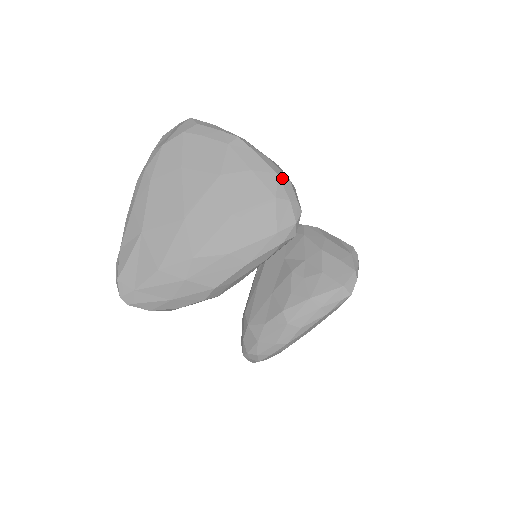
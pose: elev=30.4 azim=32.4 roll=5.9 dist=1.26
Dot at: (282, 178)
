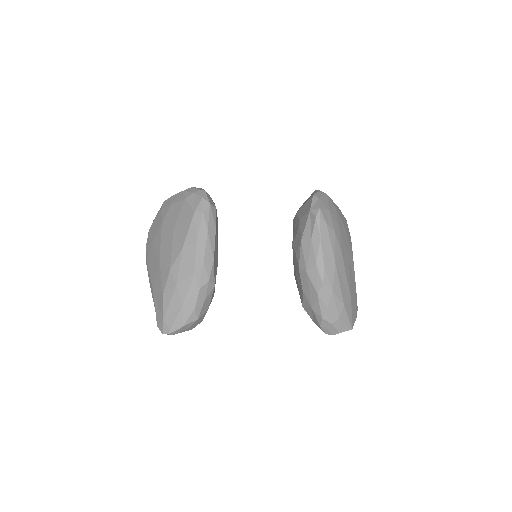
Dot at: (186, 190)
